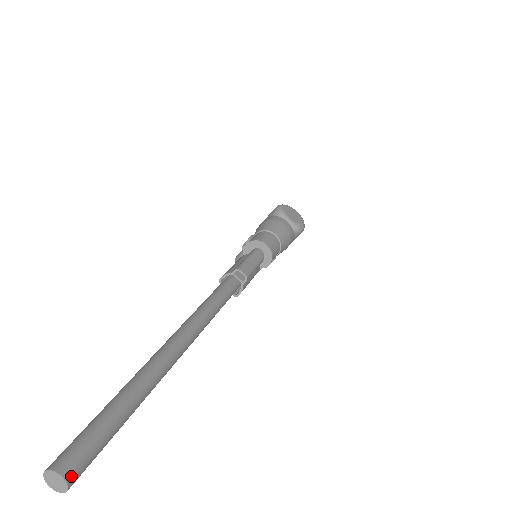
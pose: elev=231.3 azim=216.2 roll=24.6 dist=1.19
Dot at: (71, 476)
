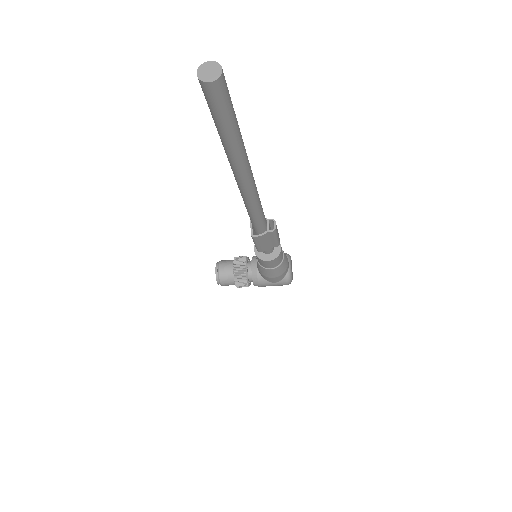
Dot at: (222, 80)
